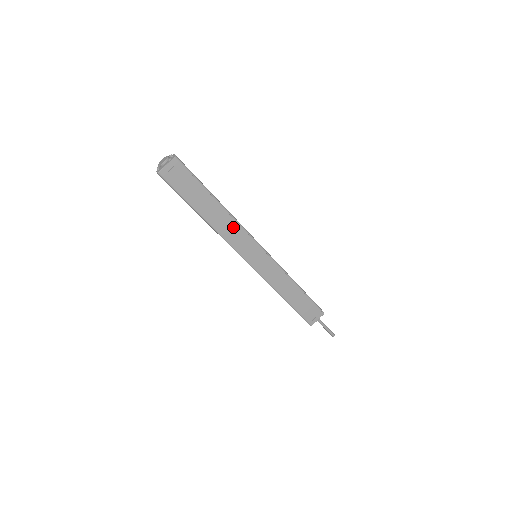
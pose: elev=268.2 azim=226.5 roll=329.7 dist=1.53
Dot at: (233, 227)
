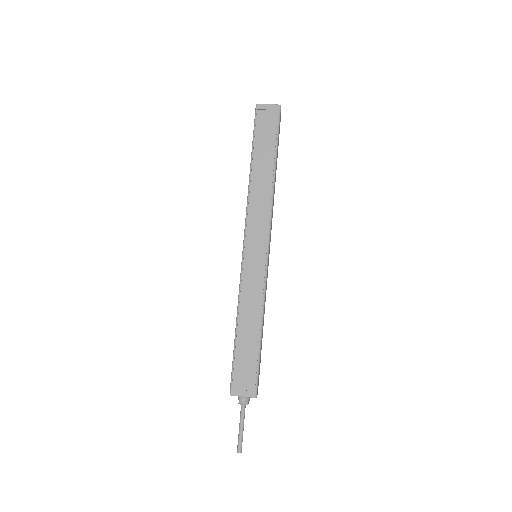
Dot at: (264, 202)
